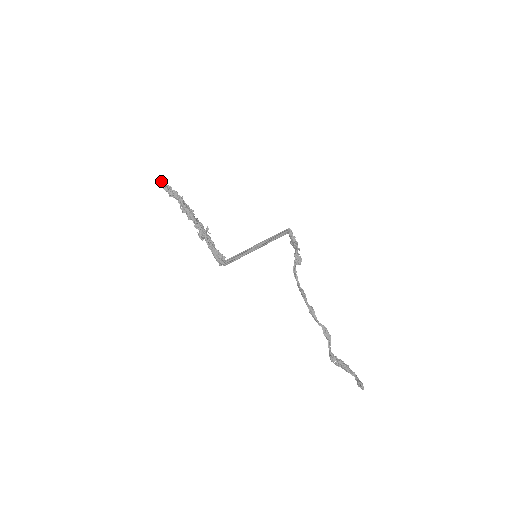
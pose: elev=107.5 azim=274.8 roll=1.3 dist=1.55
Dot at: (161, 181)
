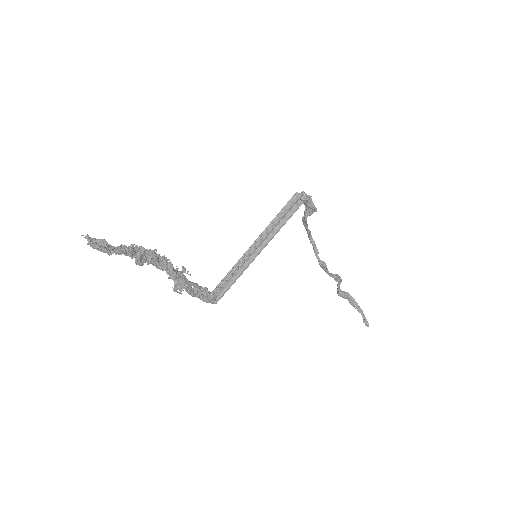
Dot at: (82, 235)
